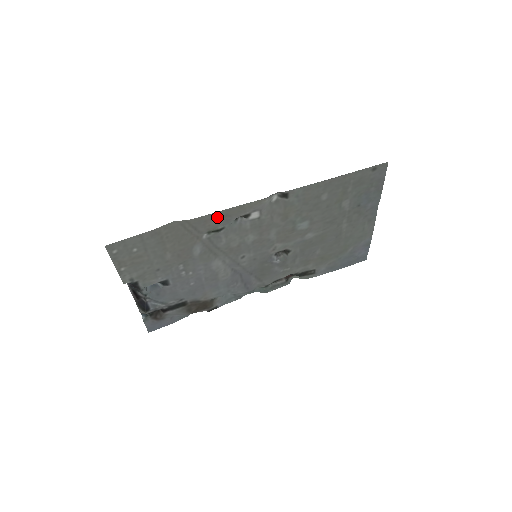
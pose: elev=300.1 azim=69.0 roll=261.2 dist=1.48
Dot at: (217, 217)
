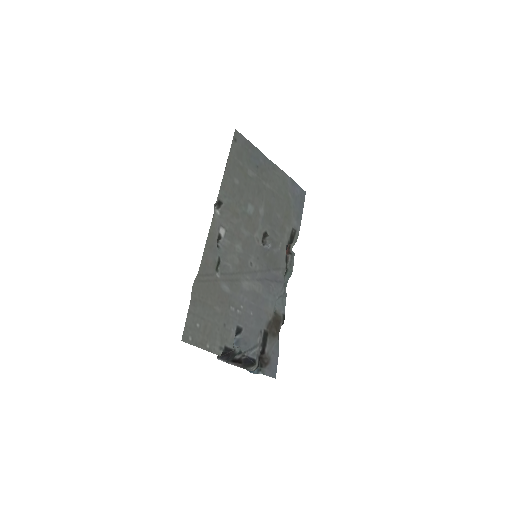
Dot at: (208, 255)
